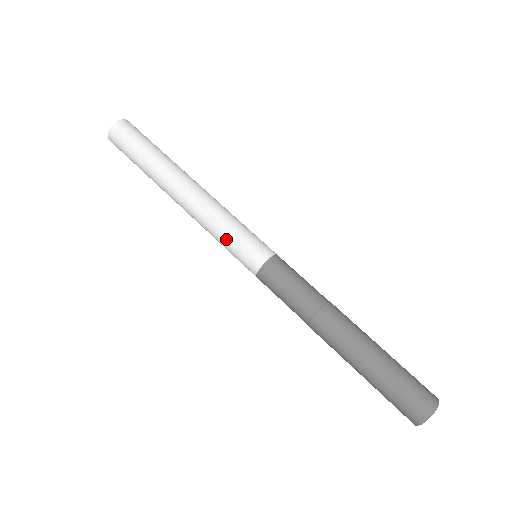
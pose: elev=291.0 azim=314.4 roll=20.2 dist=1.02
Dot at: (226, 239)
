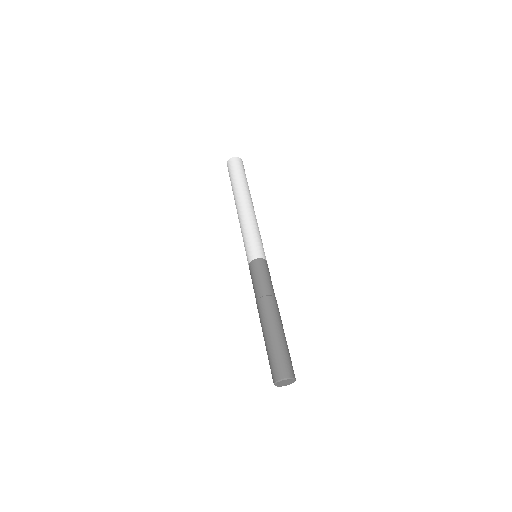
Dot at: (252, 235)
